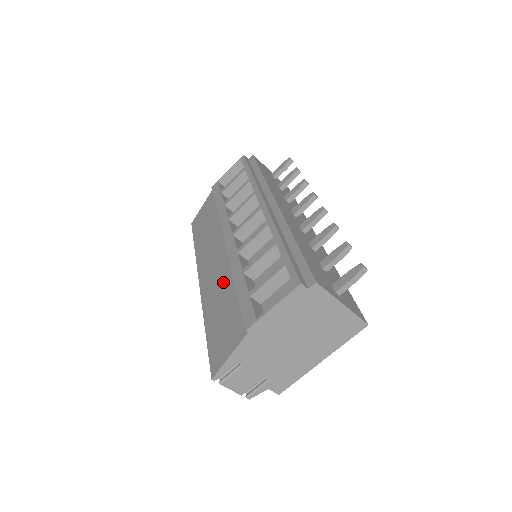
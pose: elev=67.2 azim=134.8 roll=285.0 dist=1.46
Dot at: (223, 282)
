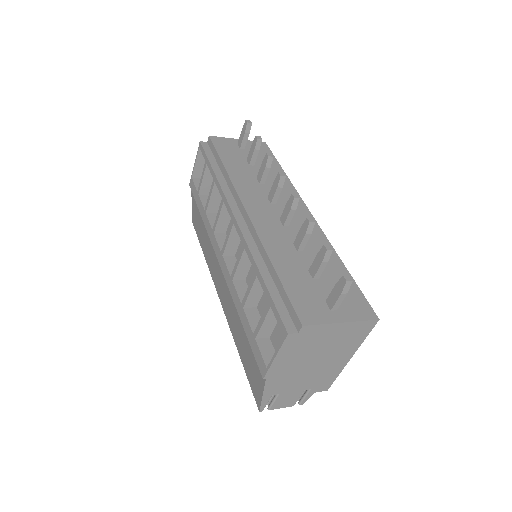
Dot at: (233, 309)
